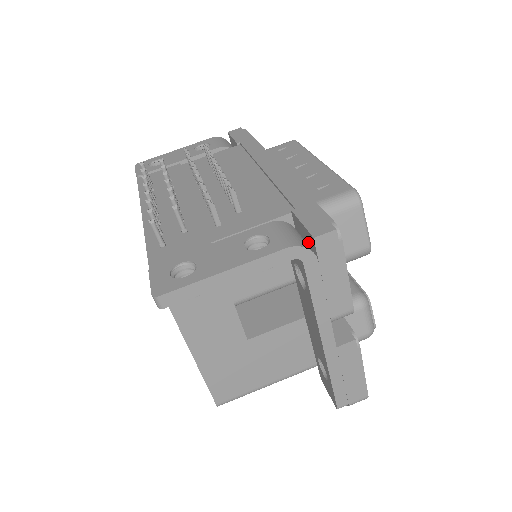
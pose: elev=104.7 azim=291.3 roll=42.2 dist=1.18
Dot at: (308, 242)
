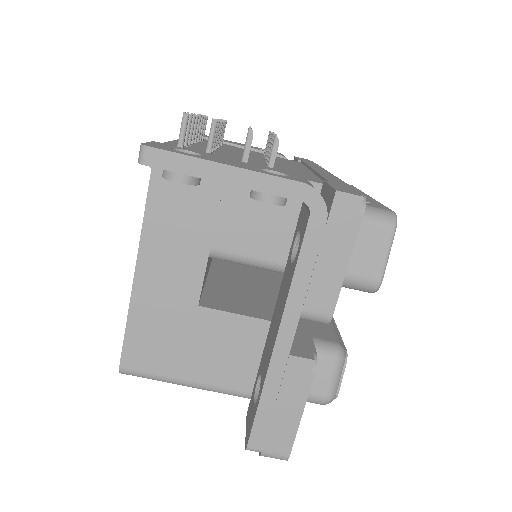
Dot at: occluded
